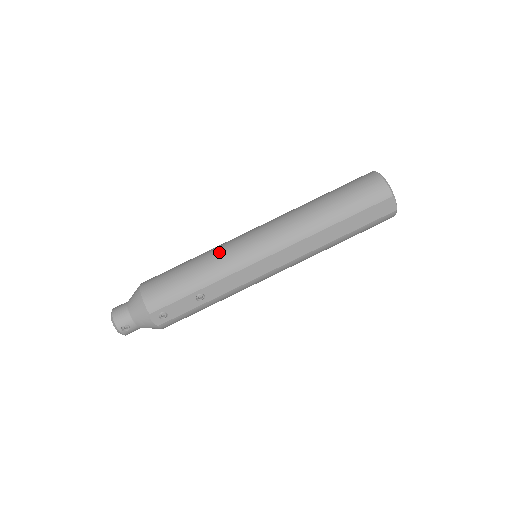
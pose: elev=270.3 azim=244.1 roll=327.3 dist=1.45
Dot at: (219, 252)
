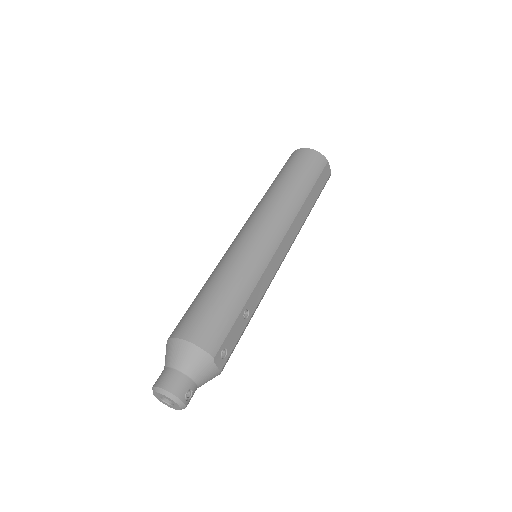
Dot at: (236, 261)
